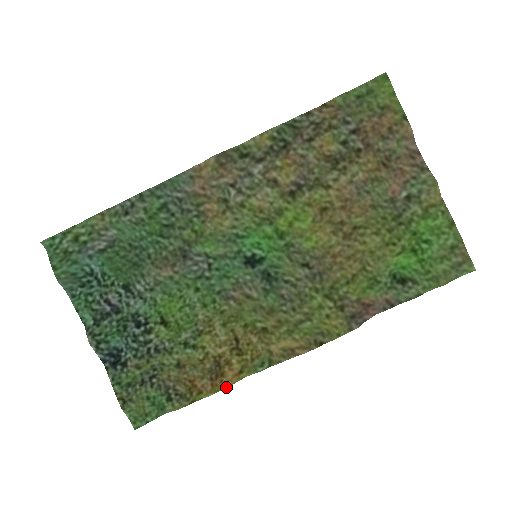
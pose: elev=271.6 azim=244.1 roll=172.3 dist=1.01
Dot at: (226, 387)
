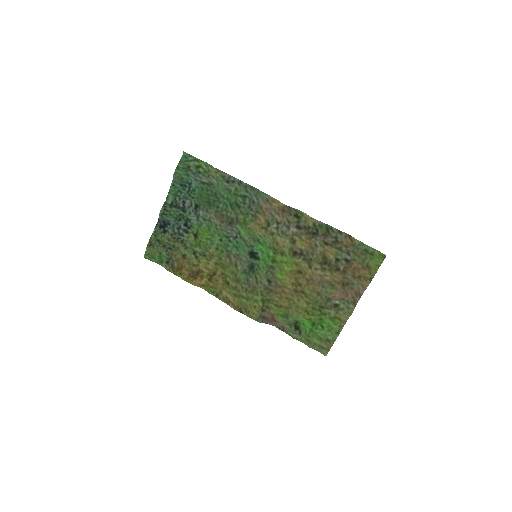
Dot at: (192, 284)
